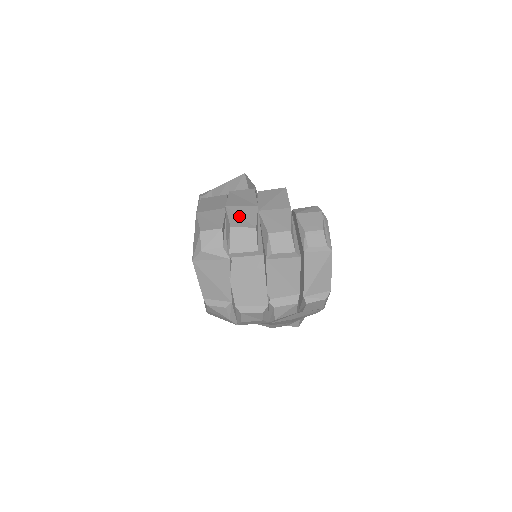
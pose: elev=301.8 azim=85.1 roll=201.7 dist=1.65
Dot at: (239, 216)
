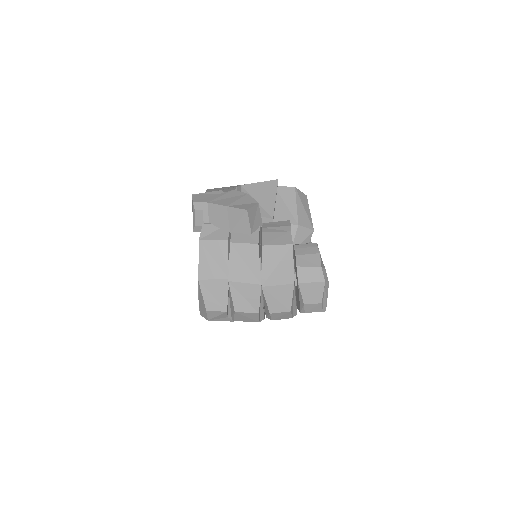
Dot at: (242, 297)
